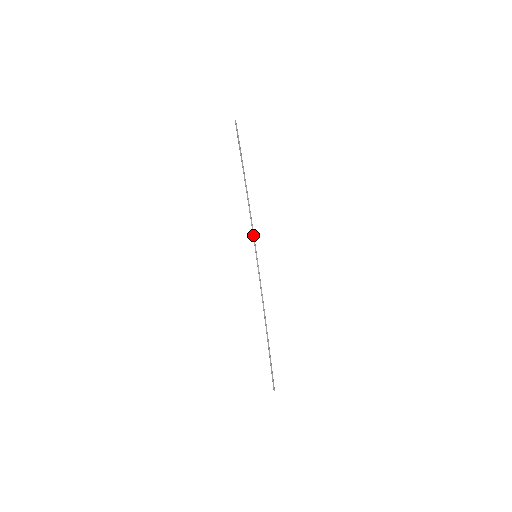
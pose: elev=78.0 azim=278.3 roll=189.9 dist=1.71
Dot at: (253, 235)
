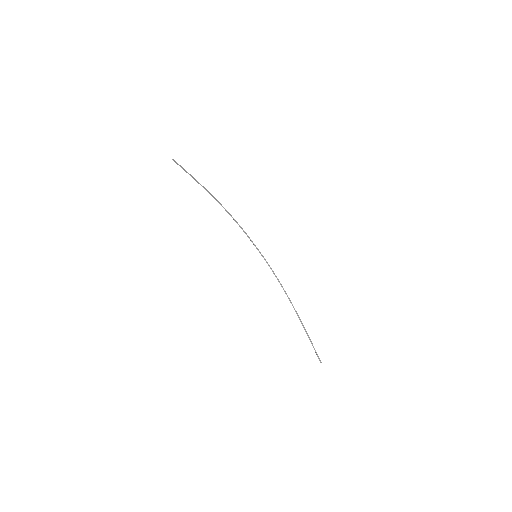
Dot at: (246, 234)
